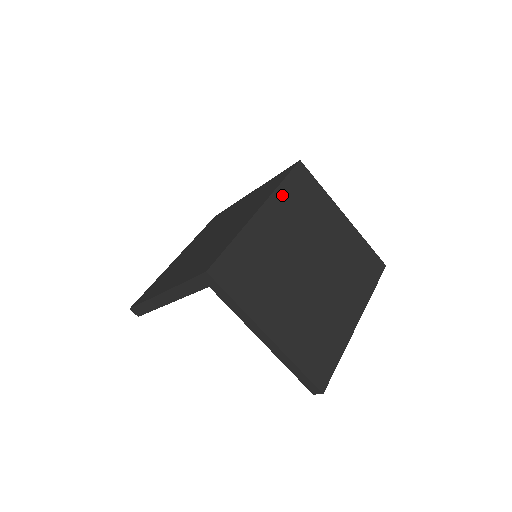
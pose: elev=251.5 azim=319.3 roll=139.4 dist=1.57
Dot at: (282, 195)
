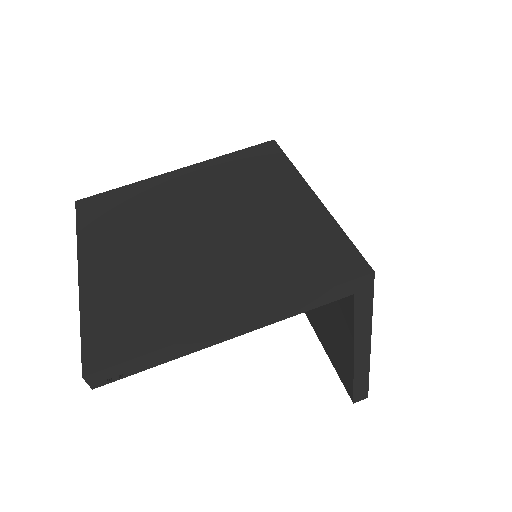
Dot at: occluded
